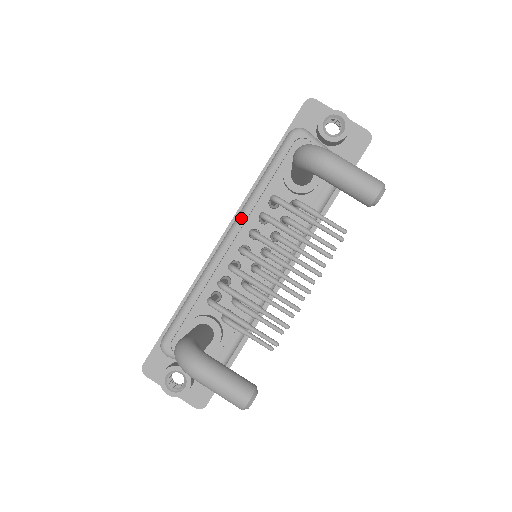
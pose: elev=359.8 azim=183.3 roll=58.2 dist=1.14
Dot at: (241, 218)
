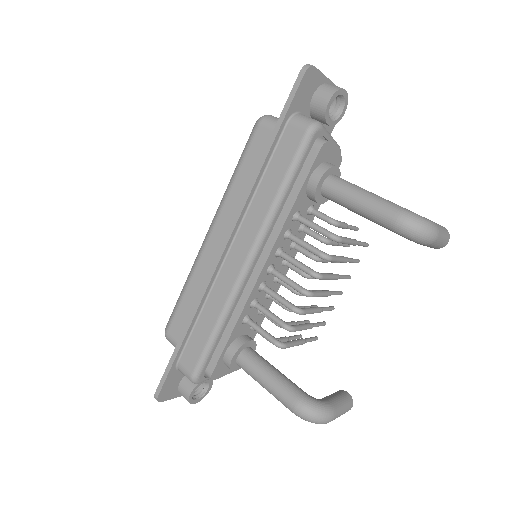
Dot at: (264, 240)
